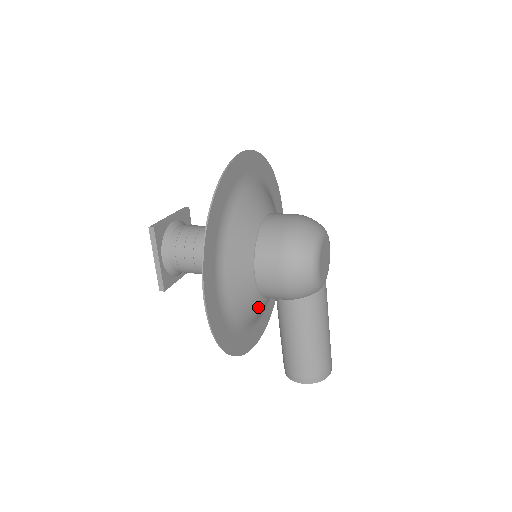
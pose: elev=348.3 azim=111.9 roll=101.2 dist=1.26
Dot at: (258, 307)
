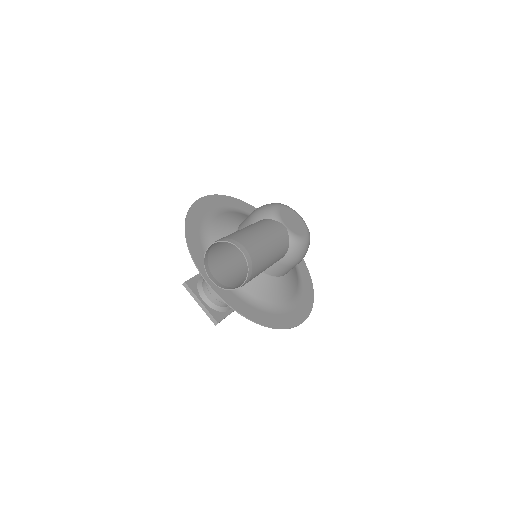
Dot at: occluded
